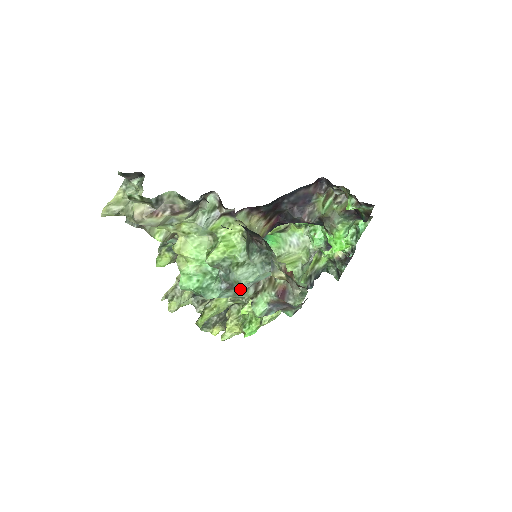
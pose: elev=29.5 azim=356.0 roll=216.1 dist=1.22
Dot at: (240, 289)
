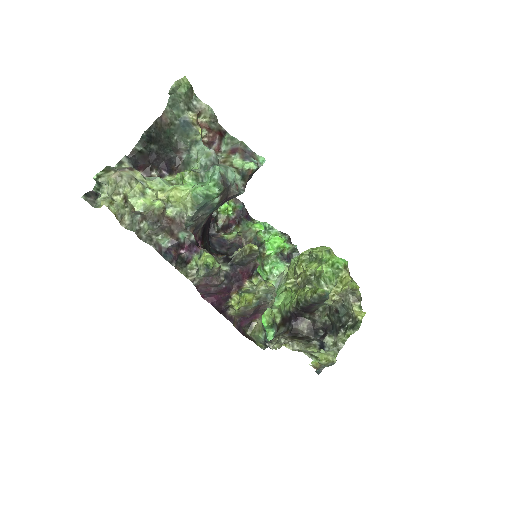
Dot at: (221, 165)
